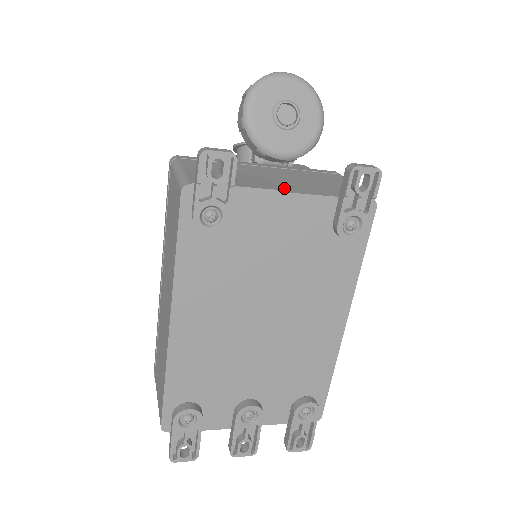
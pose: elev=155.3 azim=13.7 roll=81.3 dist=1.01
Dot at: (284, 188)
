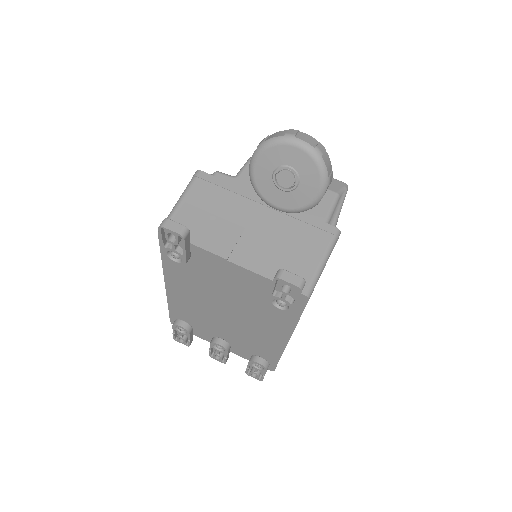
Dot at: (238, 254)
